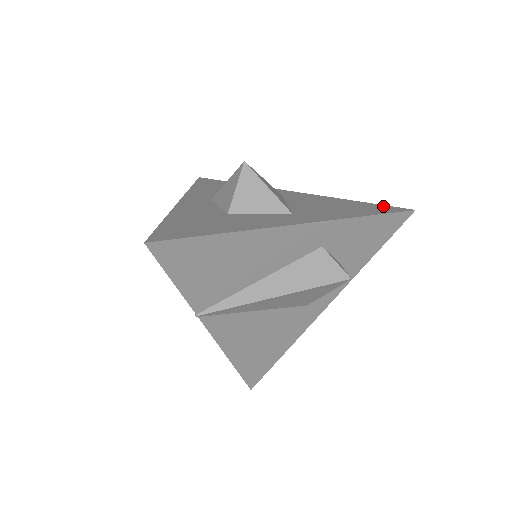
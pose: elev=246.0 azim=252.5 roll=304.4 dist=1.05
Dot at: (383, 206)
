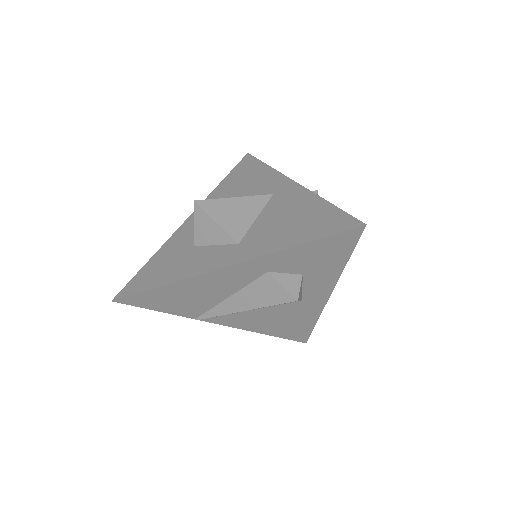
Dot at: (341, 216)
